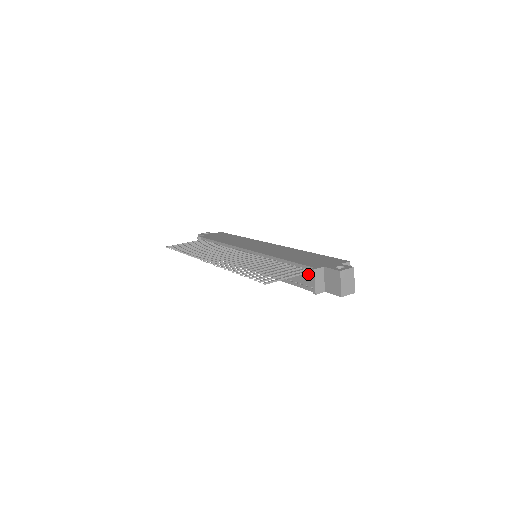
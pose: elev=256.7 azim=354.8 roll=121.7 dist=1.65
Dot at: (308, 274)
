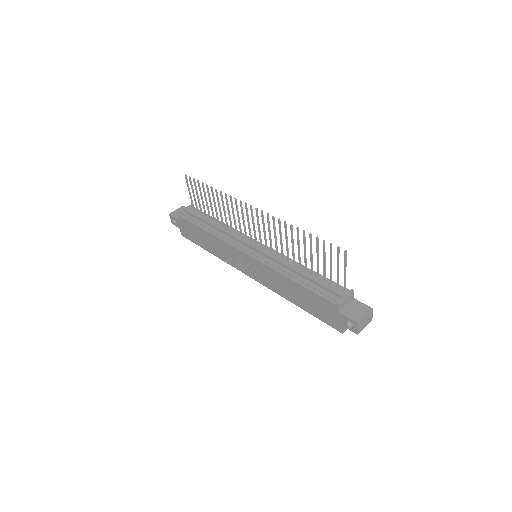
Dot at: (338, 291)
